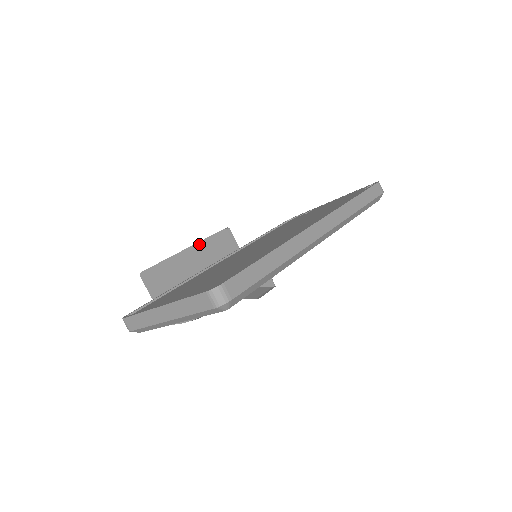
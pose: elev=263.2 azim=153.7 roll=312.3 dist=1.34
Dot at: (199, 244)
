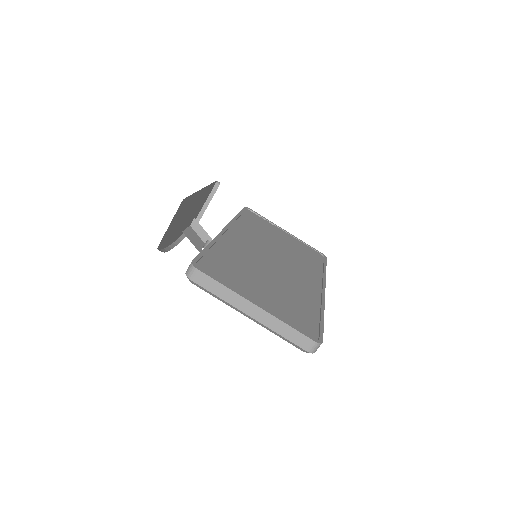
Dot at: (206, 187)
